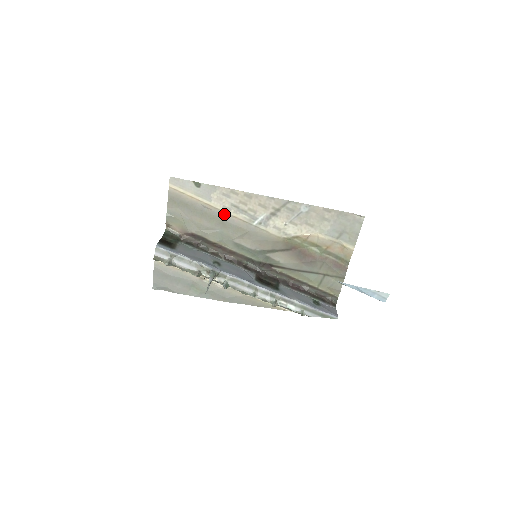
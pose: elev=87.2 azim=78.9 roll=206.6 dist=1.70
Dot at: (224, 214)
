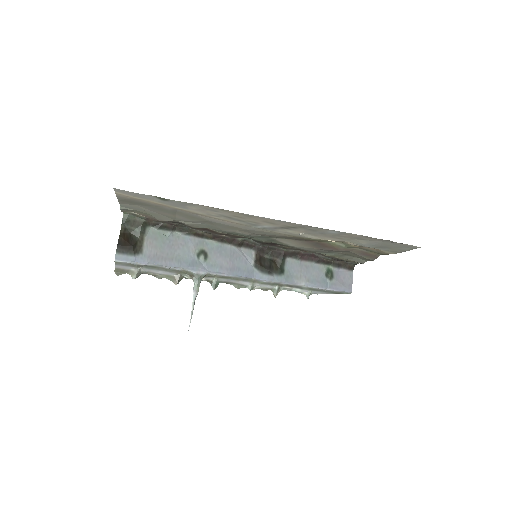
Dot at: (209, 217)
